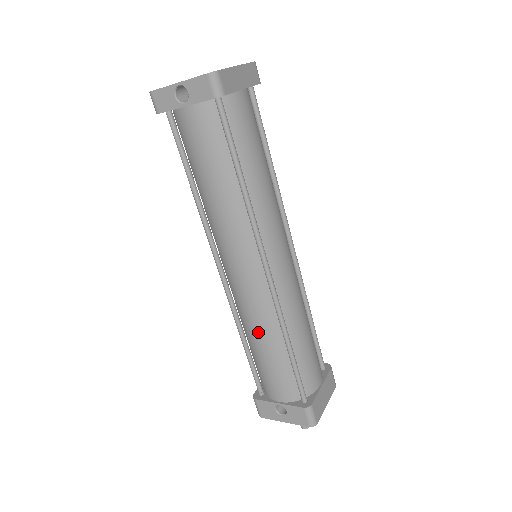
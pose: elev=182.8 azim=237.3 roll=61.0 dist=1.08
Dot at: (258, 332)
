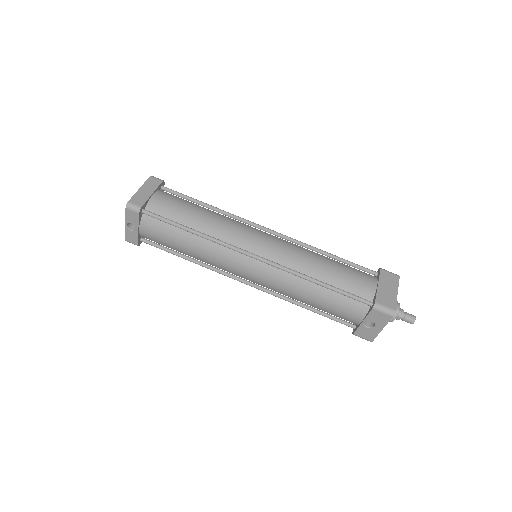
Dot at: (297, 293)
